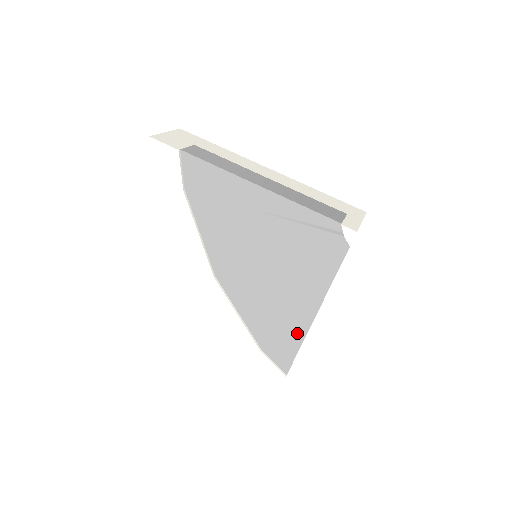
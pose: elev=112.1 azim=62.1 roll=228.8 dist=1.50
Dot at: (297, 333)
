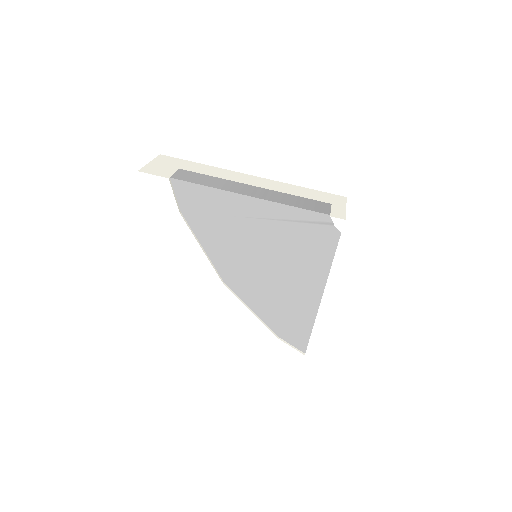
Dot at: (308, 316)
